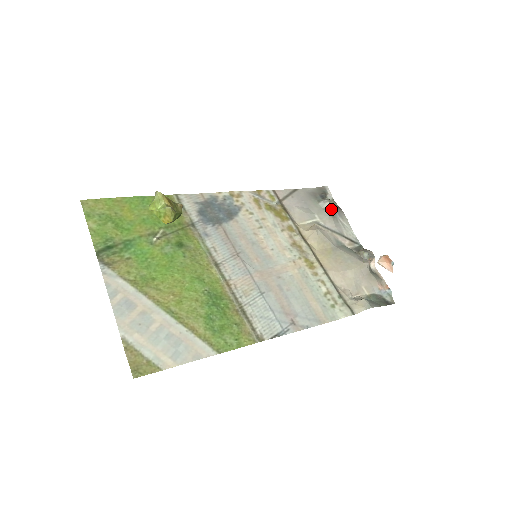
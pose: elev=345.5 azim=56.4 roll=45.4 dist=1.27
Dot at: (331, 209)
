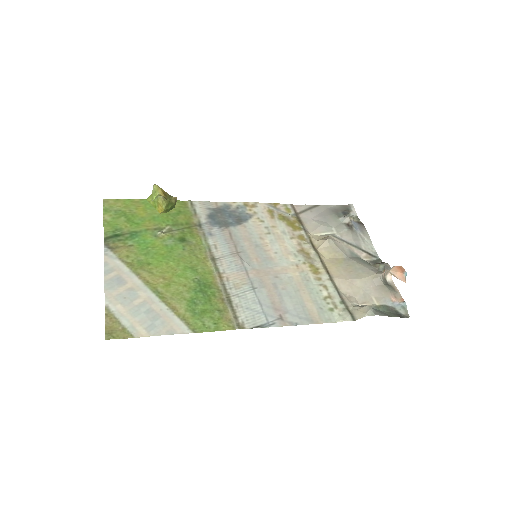
Dot at: (351, 224)
